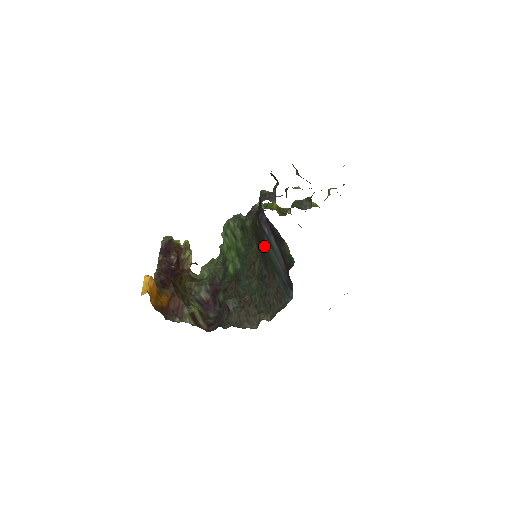
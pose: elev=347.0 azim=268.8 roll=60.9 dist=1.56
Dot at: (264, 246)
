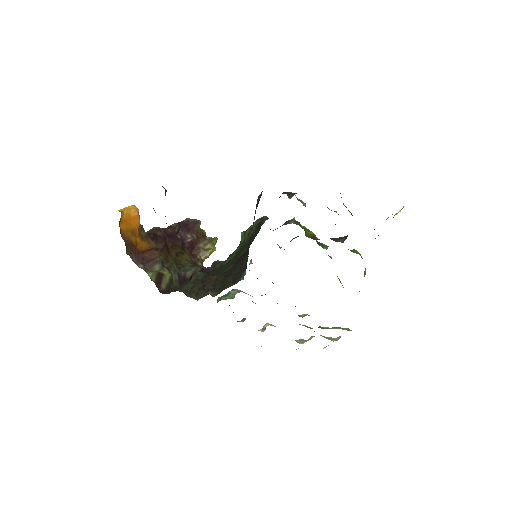
Dot at: occluded
